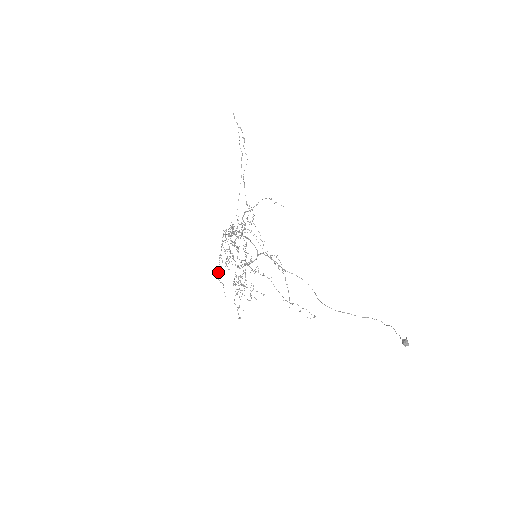
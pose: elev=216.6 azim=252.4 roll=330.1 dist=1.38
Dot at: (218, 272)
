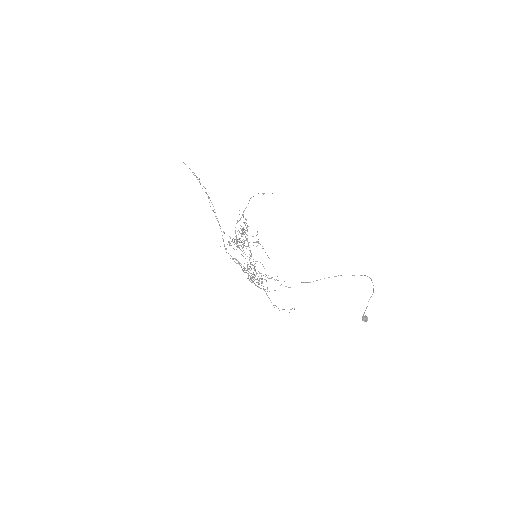
Dot at: occluded
